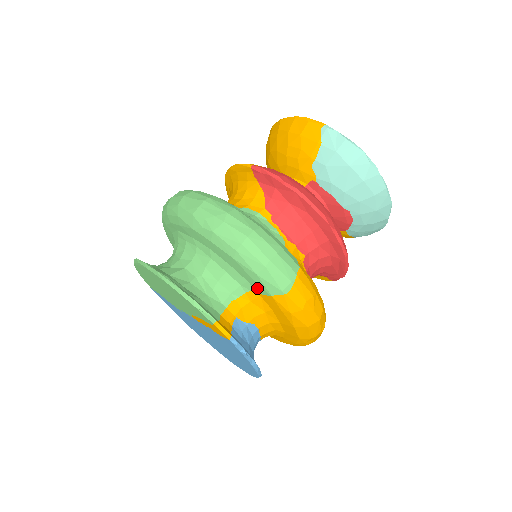
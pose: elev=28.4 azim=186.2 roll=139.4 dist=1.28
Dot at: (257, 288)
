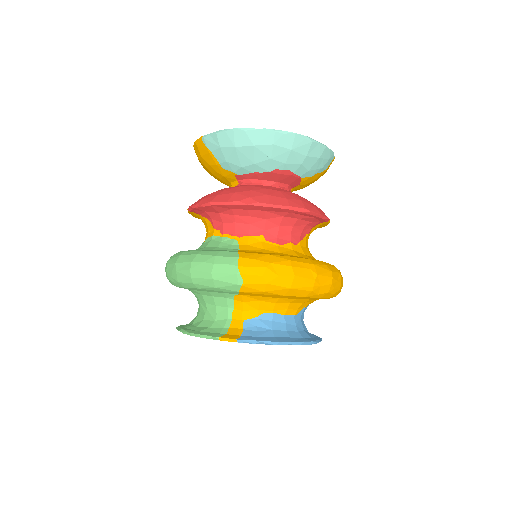
Dot at: (231, 293)
